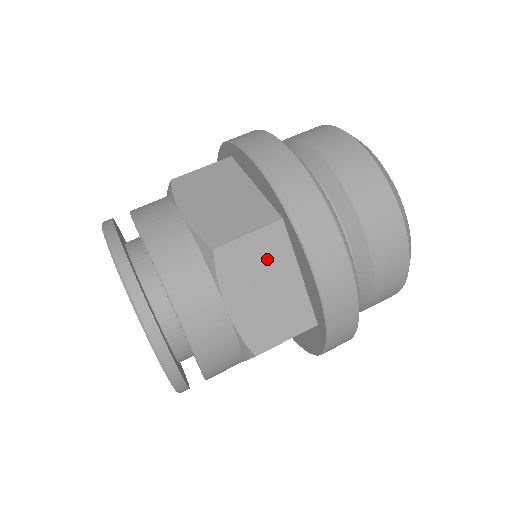
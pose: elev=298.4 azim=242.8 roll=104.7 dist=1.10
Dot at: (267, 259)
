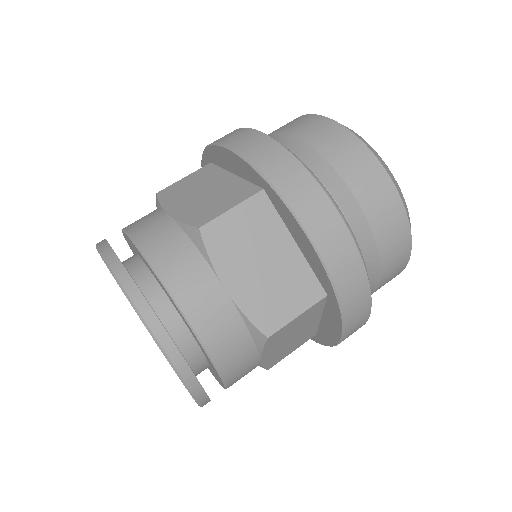
Dot at: (256, 231)
